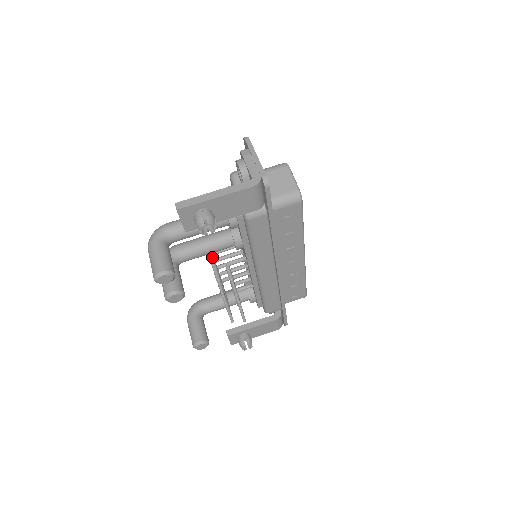
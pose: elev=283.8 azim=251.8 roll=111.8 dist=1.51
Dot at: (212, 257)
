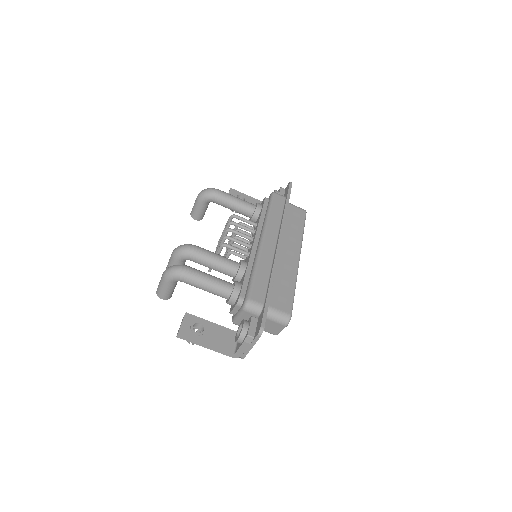
Dot at: (221, 249)
